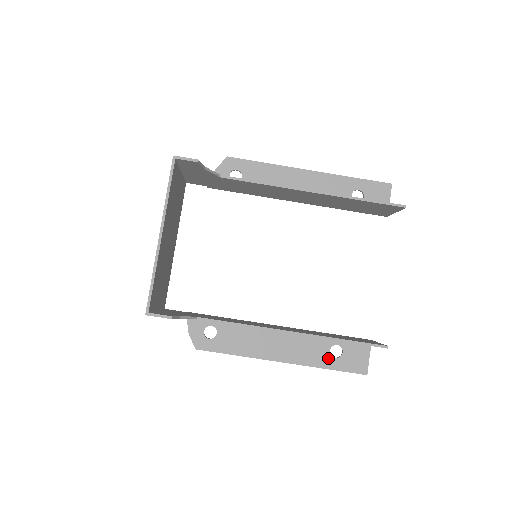
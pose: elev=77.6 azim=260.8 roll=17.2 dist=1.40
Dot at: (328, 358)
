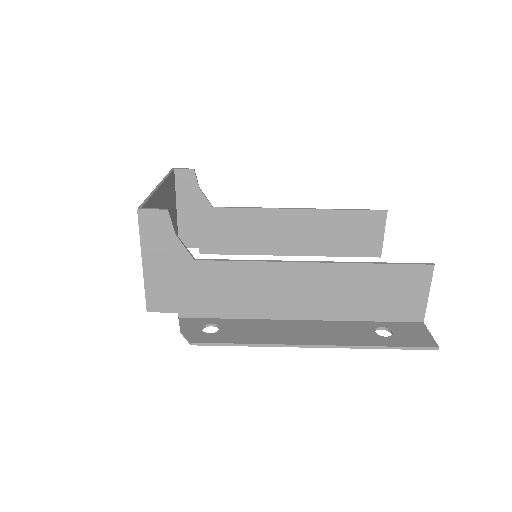
Dot at: (376, 337)
